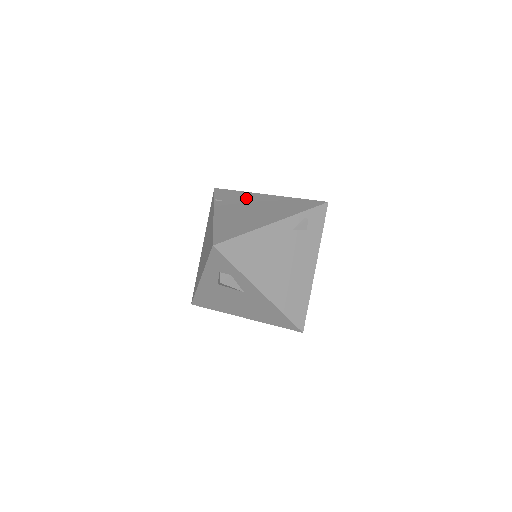
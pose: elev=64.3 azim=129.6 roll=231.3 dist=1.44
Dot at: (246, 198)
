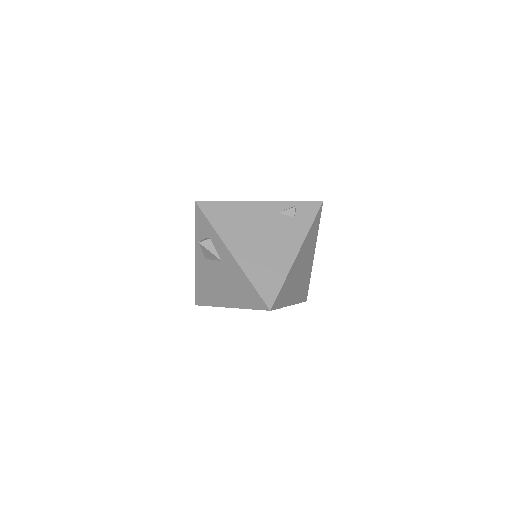
Dot at: occluded
